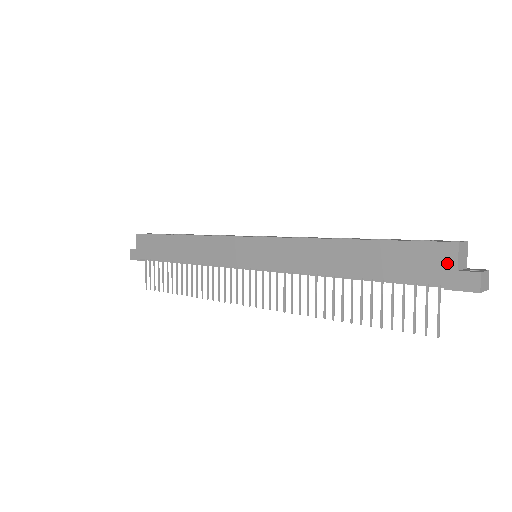
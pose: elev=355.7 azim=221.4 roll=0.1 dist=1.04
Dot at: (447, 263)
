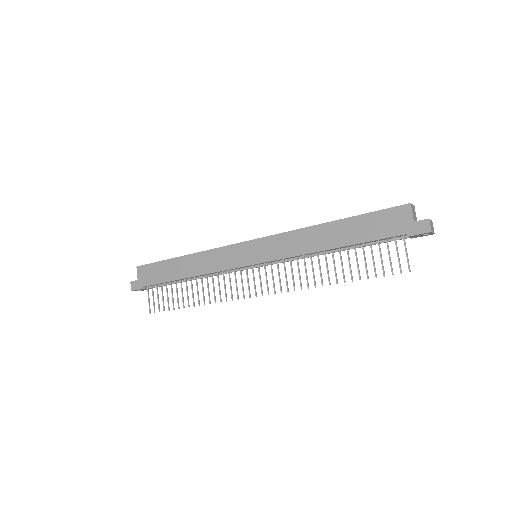
Dot at: (406, 218)
